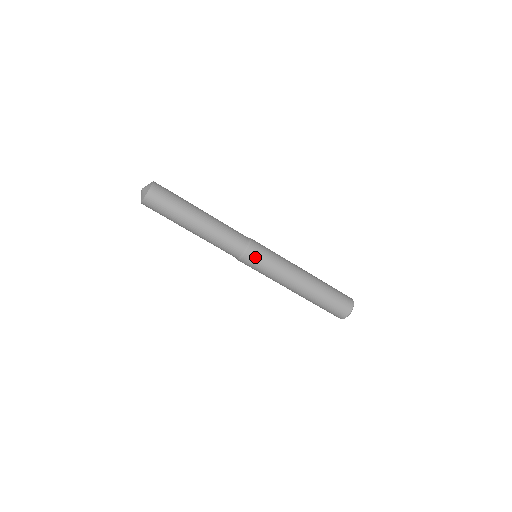
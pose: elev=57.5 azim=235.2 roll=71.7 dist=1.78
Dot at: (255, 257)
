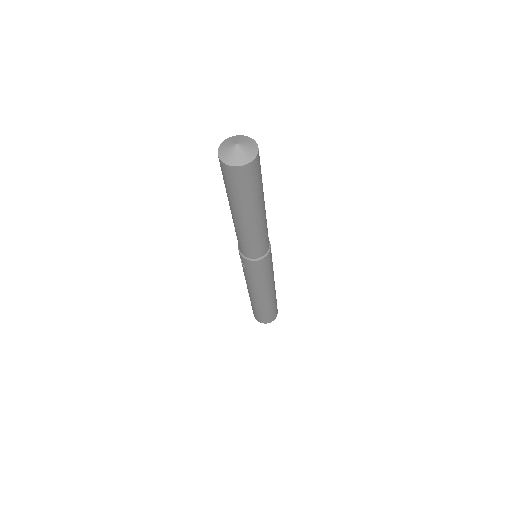
Dot at: (270, 258)
